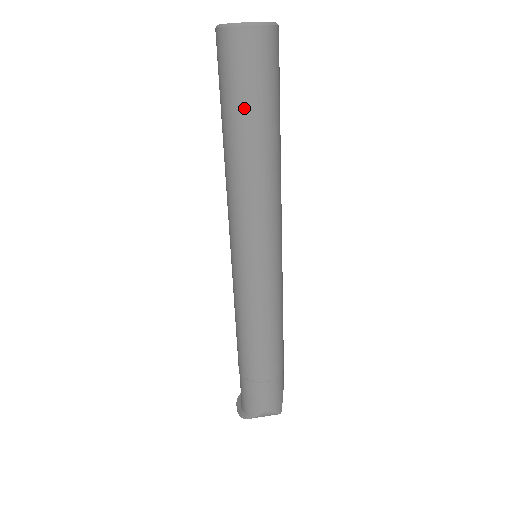
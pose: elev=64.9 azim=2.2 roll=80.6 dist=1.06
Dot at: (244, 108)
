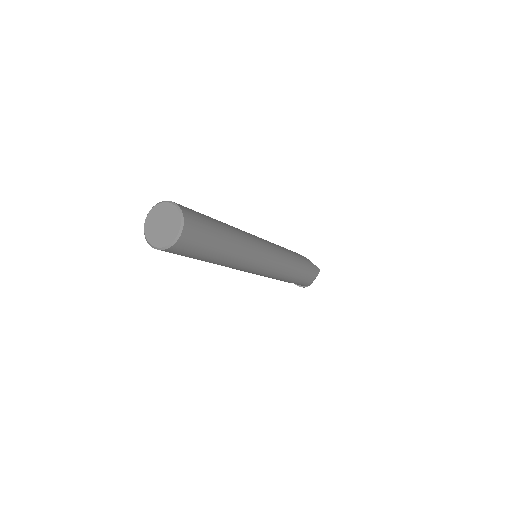
Dot at: (206, 255)
